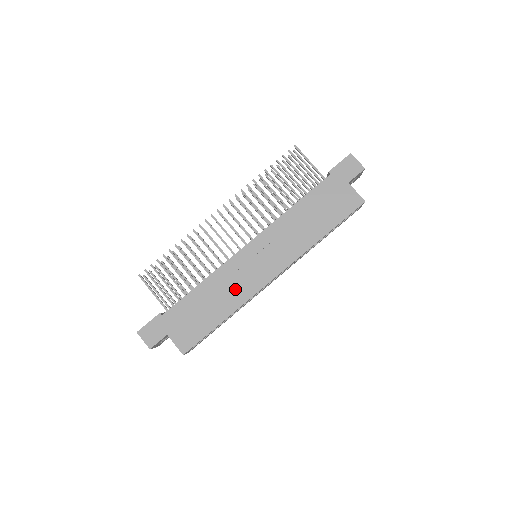
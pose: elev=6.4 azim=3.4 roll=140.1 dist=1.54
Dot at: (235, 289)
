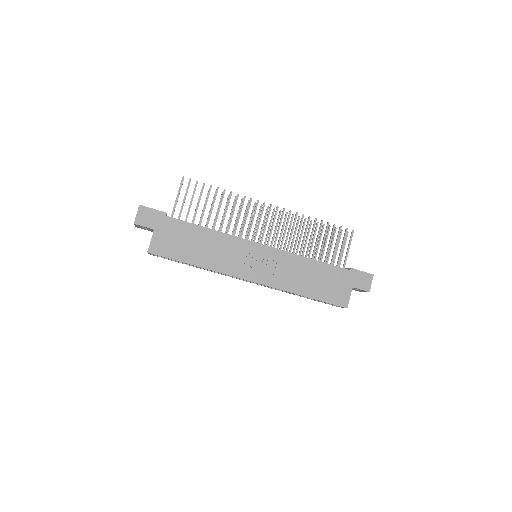
Dot at: (224, 258)
